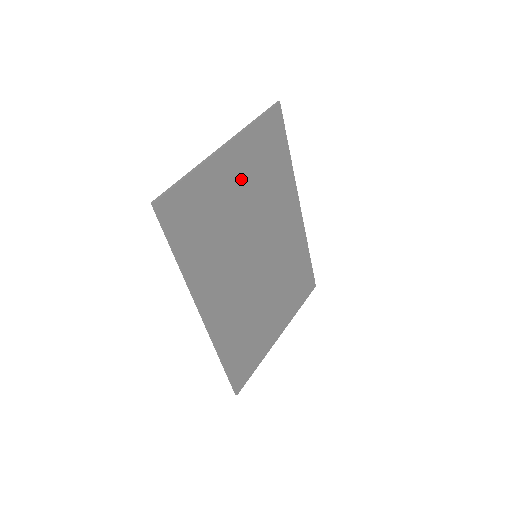
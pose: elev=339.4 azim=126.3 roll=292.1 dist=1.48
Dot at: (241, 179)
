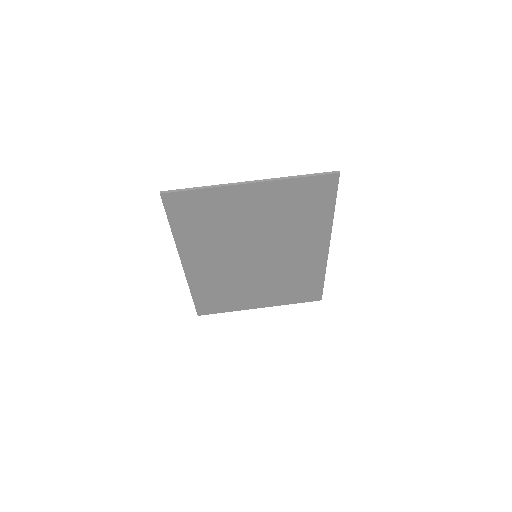
Dot at: (260, 208)
